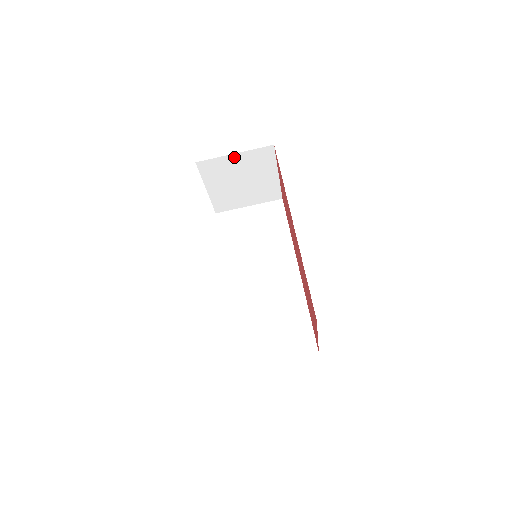
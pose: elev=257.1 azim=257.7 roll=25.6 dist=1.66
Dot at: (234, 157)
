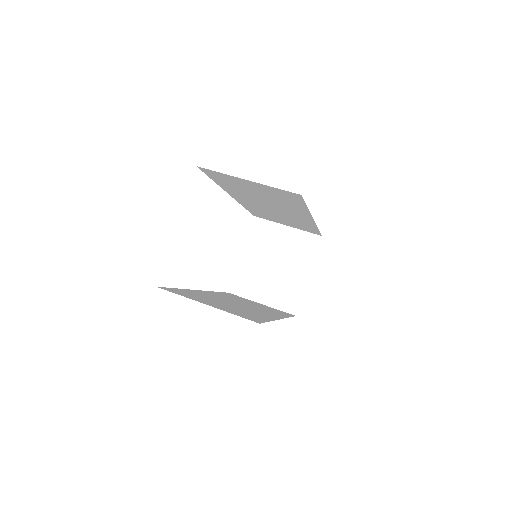
Dot at: (285, 230)
